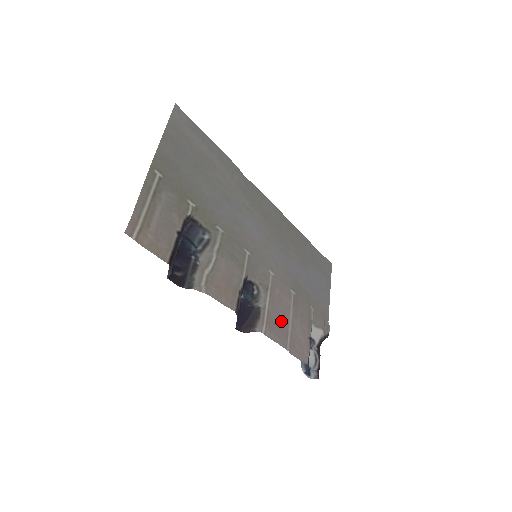
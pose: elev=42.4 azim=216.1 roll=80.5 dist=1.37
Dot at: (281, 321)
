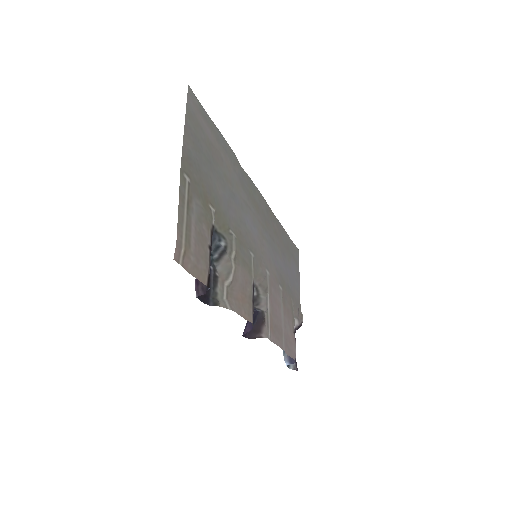
Dot at: (278, 322)
